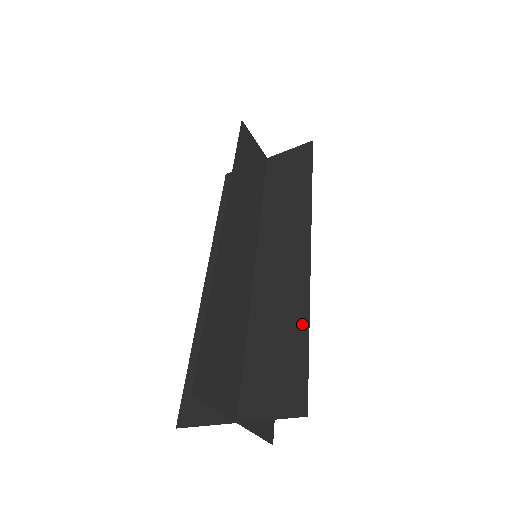
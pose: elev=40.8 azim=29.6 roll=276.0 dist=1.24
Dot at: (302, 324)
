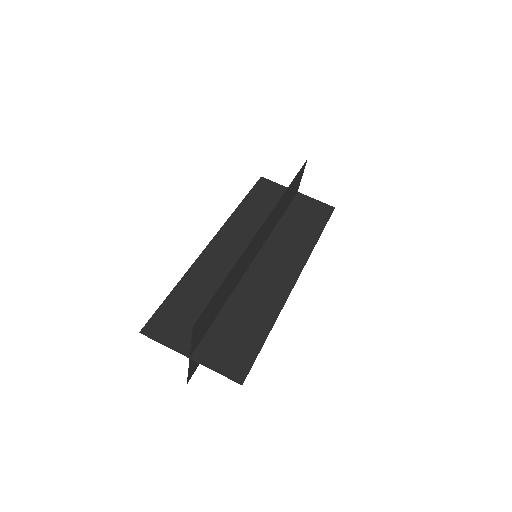
Dot at: (267, 326)
